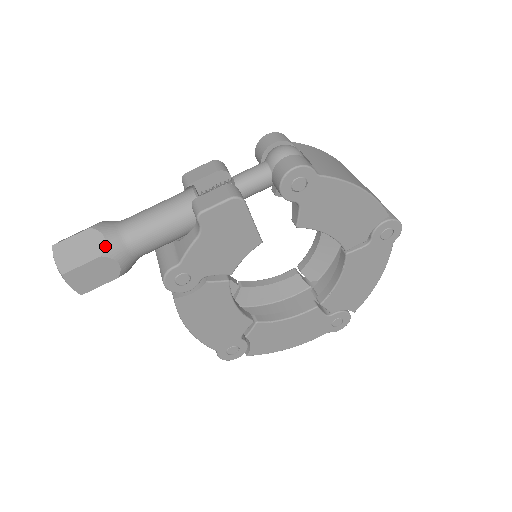
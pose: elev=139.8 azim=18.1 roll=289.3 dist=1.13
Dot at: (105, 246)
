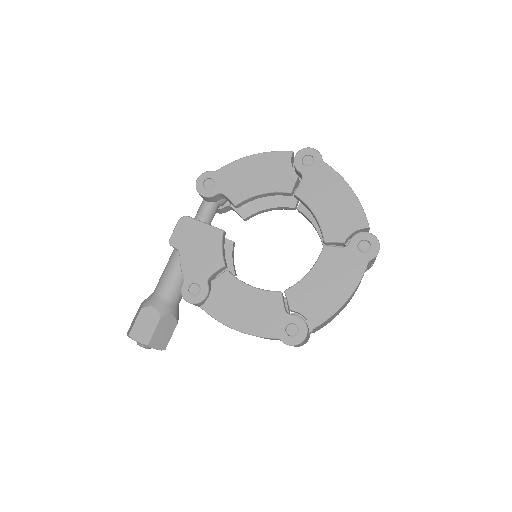
Dot at: (143, 304)
